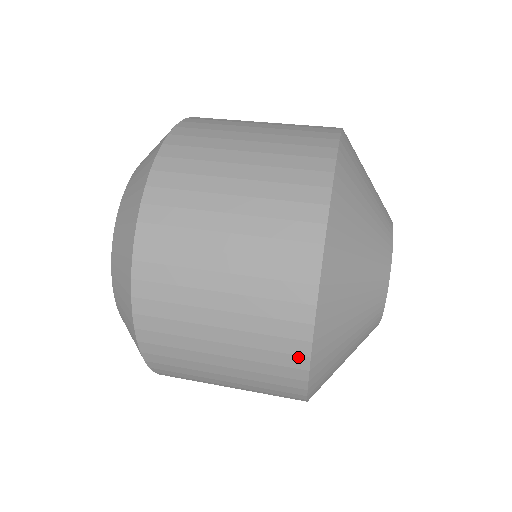
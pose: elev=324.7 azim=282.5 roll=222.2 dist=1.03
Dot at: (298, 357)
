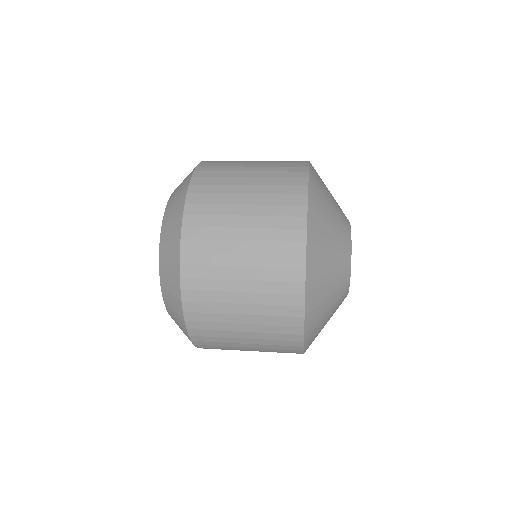
Dot at: (296, 307)
